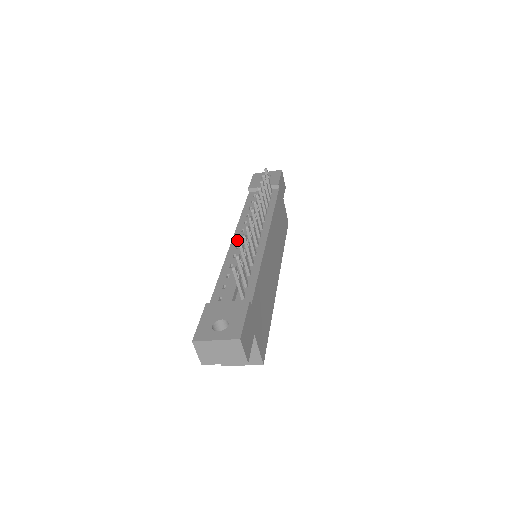
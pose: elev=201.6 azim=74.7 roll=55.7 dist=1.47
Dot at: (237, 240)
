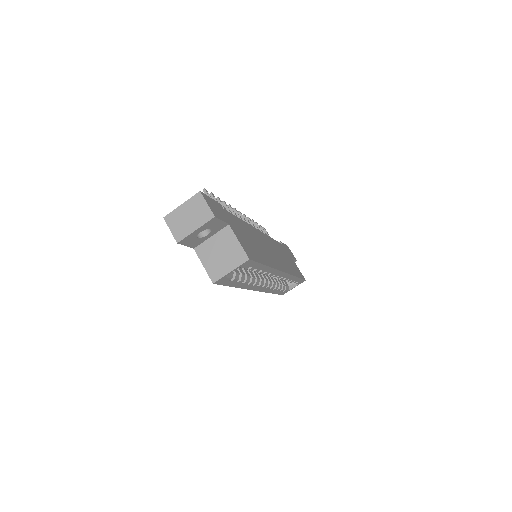
Dot at: occluded
